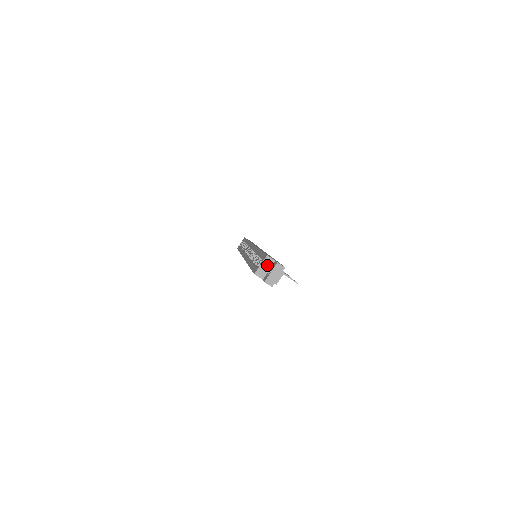
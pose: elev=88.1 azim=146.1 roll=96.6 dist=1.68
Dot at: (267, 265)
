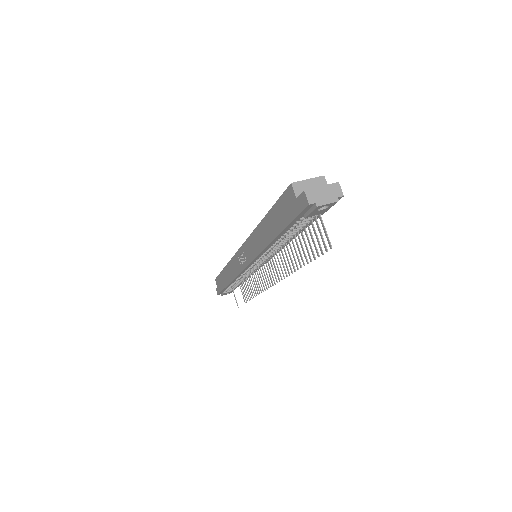
Dot at: (315, 186)
